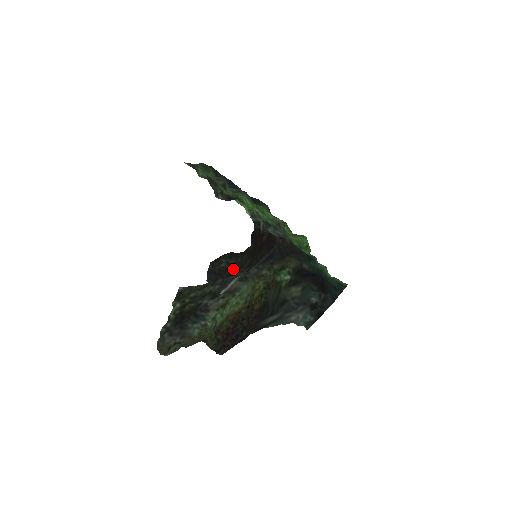
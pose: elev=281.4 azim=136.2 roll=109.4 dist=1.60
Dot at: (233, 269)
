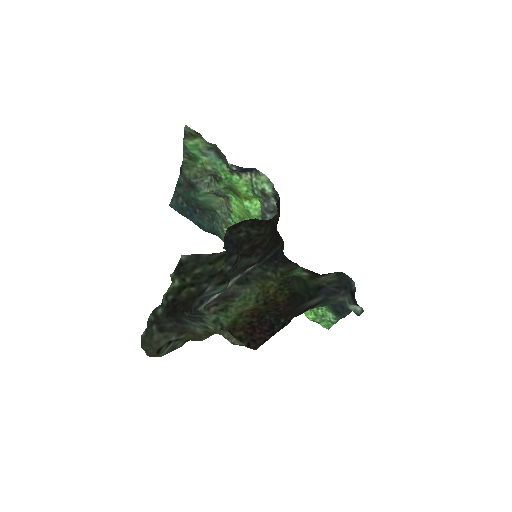
Dot at: (250, 246)
